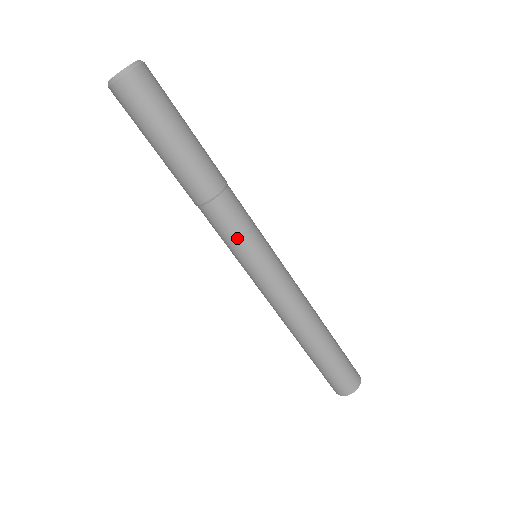
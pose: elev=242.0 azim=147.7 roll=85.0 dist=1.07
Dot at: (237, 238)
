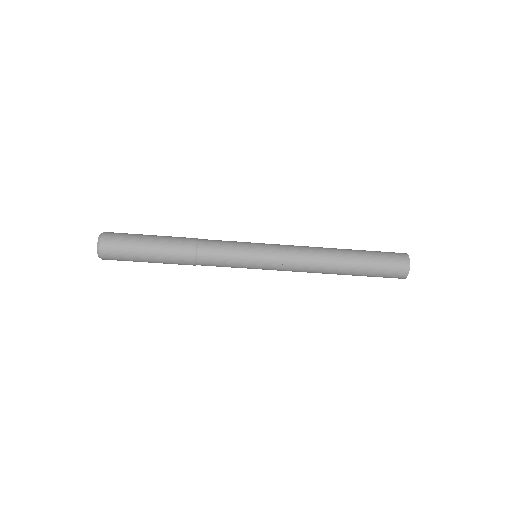
Dot at: (230, 261)
